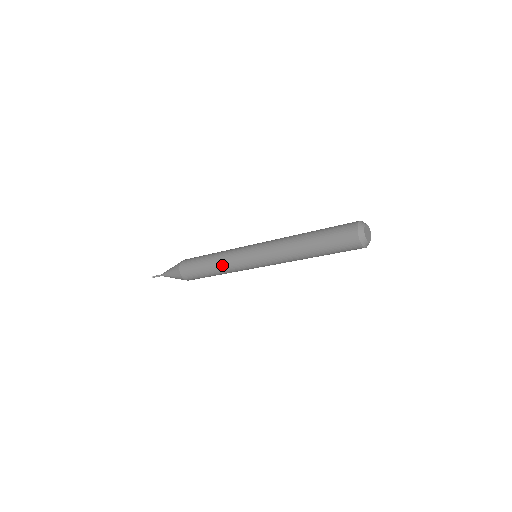
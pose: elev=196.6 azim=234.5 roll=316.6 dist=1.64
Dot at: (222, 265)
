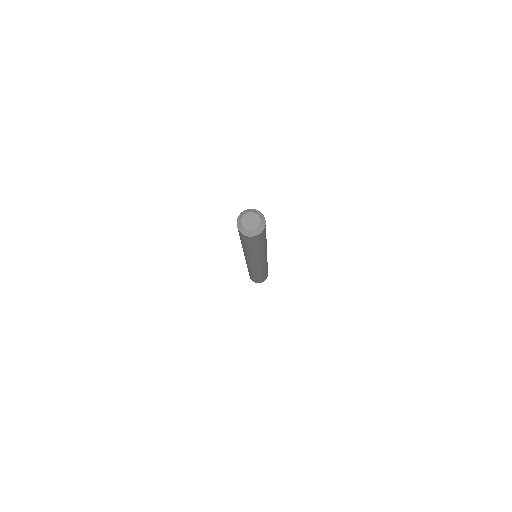
Dot at: occluded
